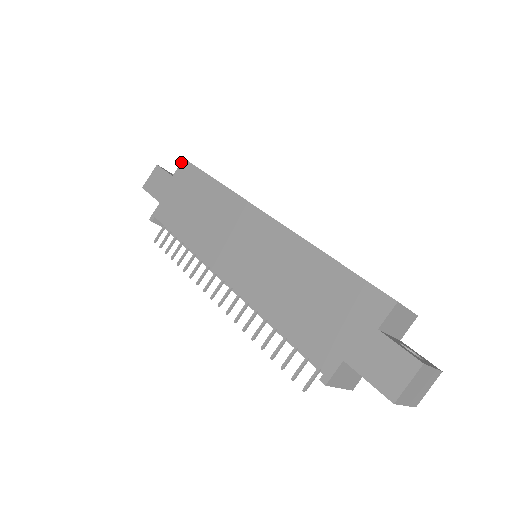
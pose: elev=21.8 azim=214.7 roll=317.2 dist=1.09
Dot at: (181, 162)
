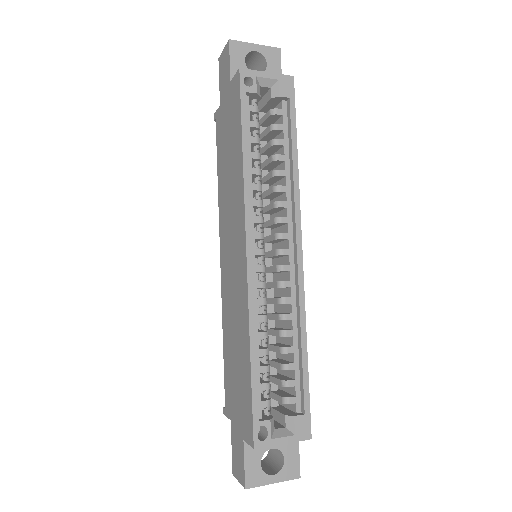
Dot at: (237, 71)
